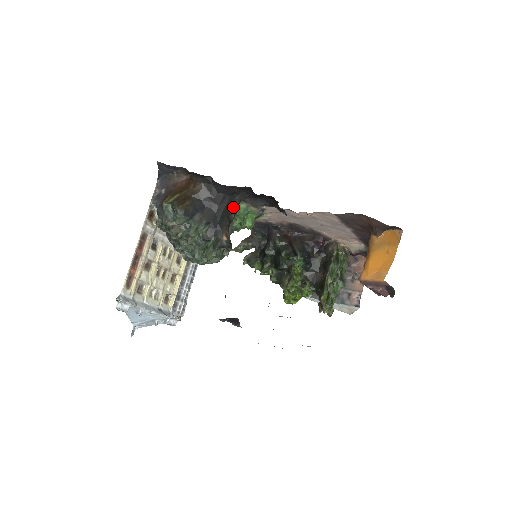
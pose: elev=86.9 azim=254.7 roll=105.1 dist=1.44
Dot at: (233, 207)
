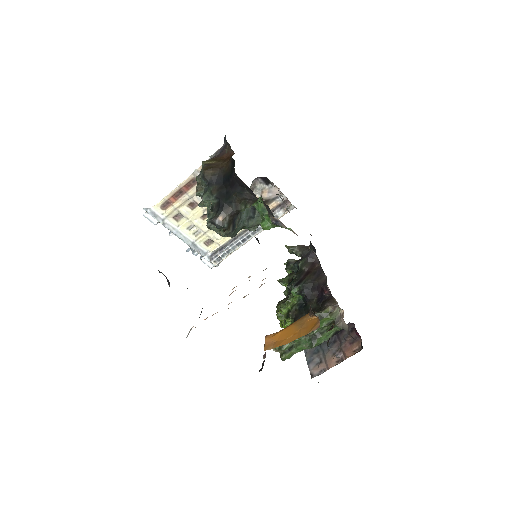
Dot at: (245, 199)
